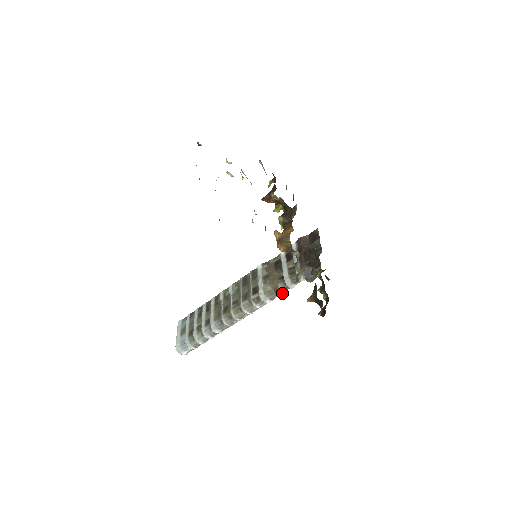
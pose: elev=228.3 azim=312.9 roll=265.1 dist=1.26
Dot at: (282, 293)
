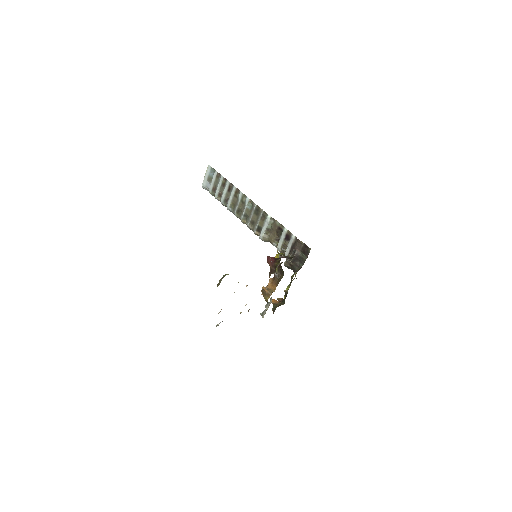
Dot at: occluded
